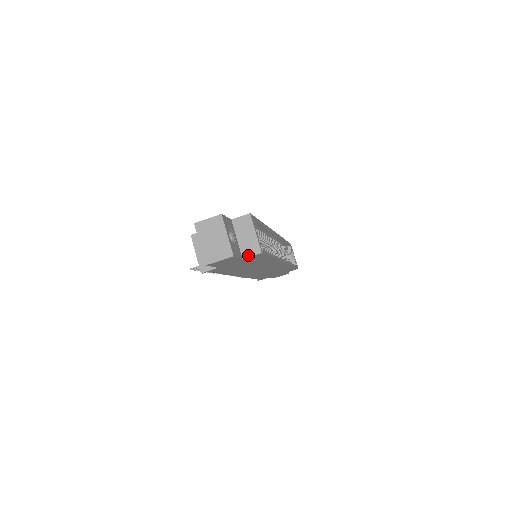
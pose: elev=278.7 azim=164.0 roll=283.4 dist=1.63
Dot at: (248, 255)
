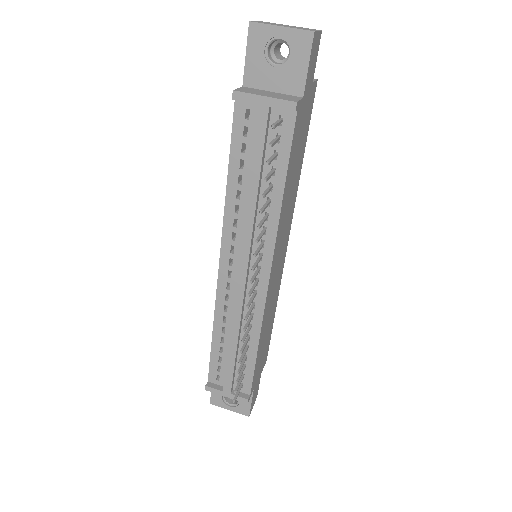
Dot at: occluded
